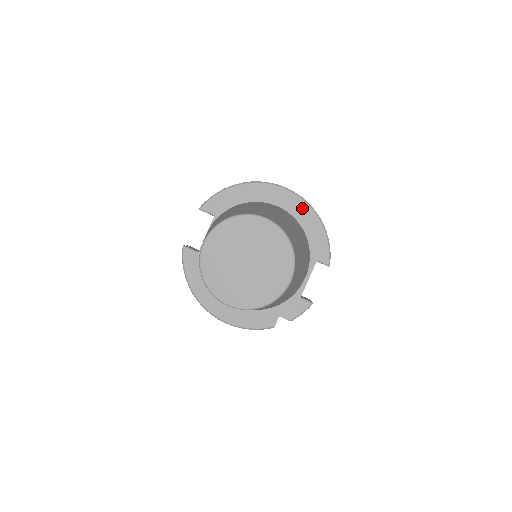
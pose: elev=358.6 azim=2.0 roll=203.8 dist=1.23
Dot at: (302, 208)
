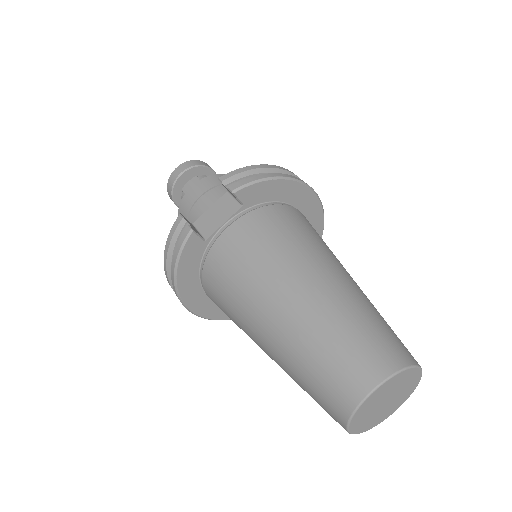
Dot at: (318, 220)
